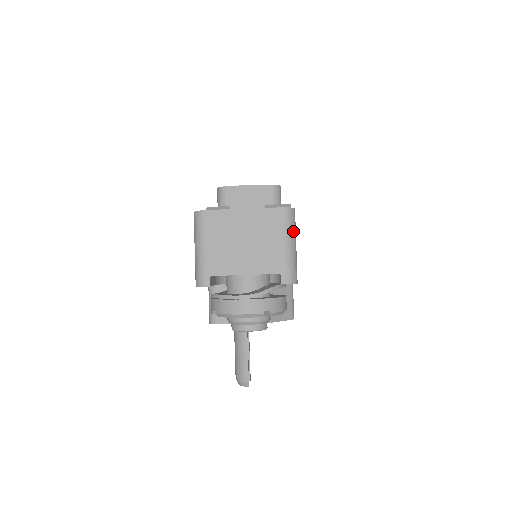
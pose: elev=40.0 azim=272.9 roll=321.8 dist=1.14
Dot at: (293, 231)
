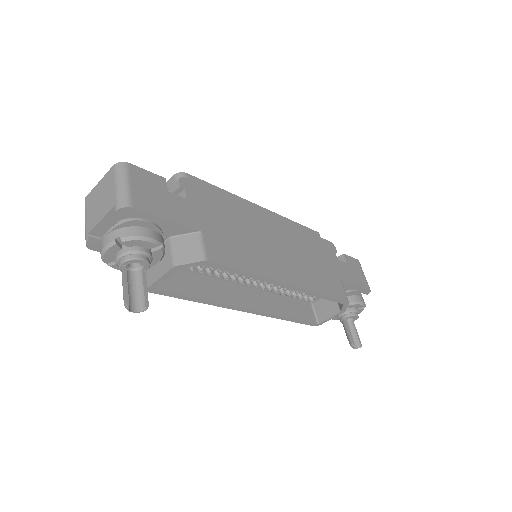
Dot at: (123, 175)
